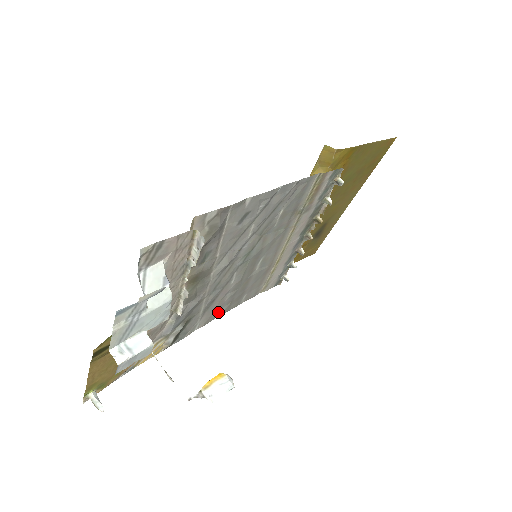
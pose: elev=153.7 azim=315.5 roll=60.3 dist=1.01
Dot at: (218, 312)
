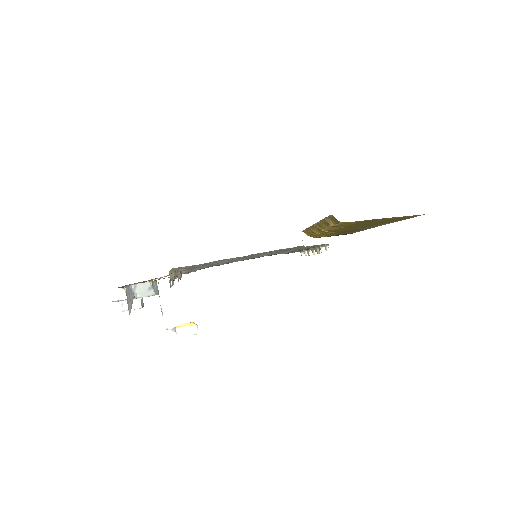
Dot at: occluded
